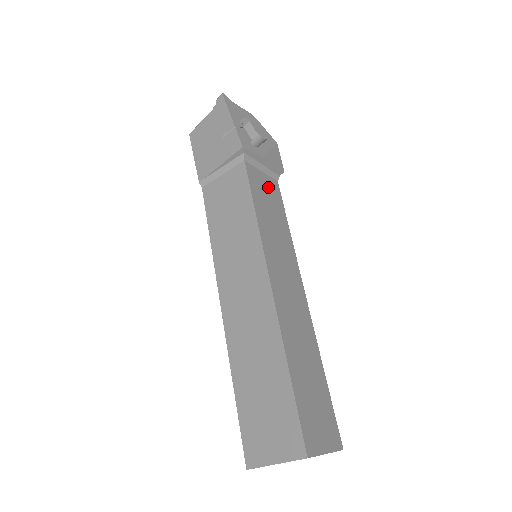
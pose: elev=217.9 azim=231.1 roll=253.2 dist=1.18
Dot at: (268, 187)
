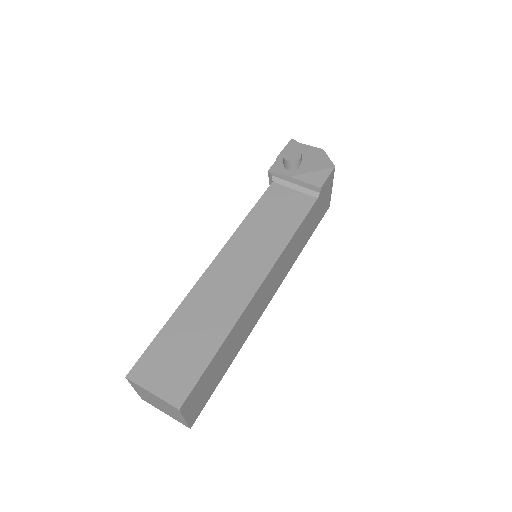
Dot at: (292, 201)
